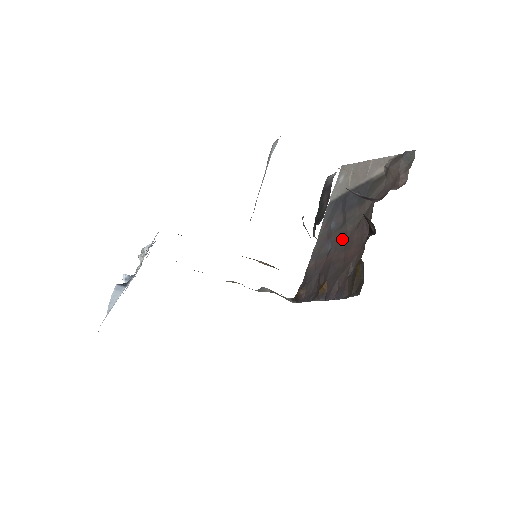
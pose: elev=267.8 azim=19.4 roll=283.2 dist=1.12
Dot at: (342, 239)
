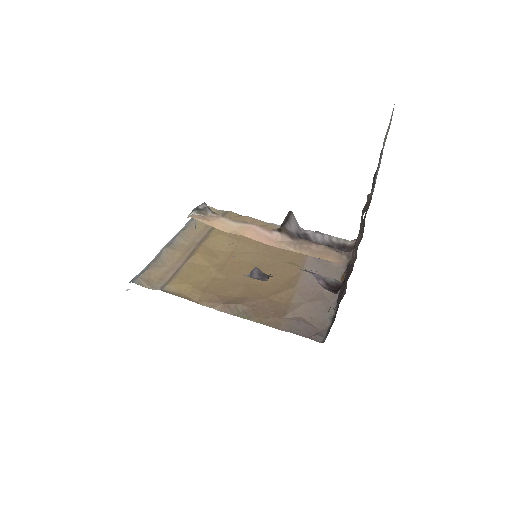
Dot at: occluded
